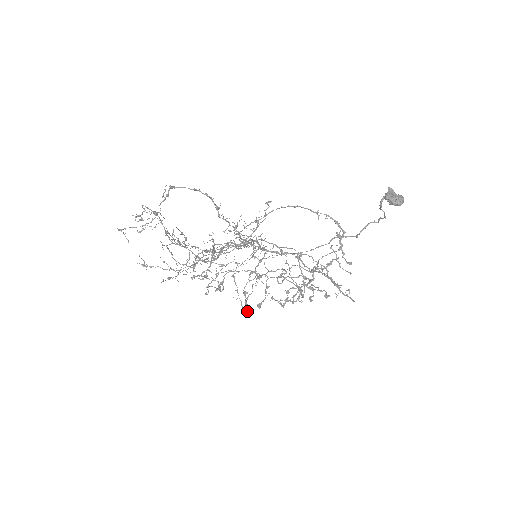
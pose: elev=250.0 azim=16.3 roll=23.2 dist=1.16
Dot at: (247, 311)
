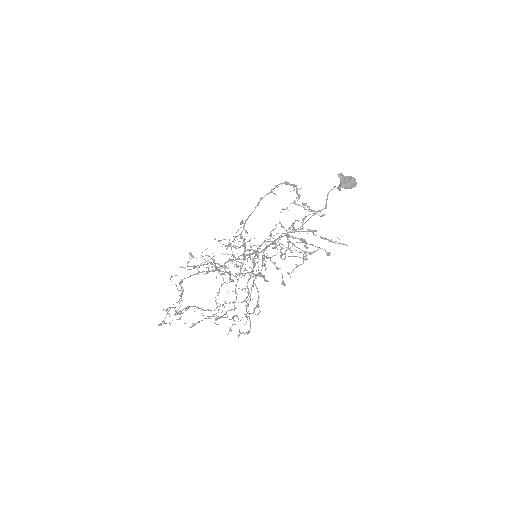
Dot at: occluded
